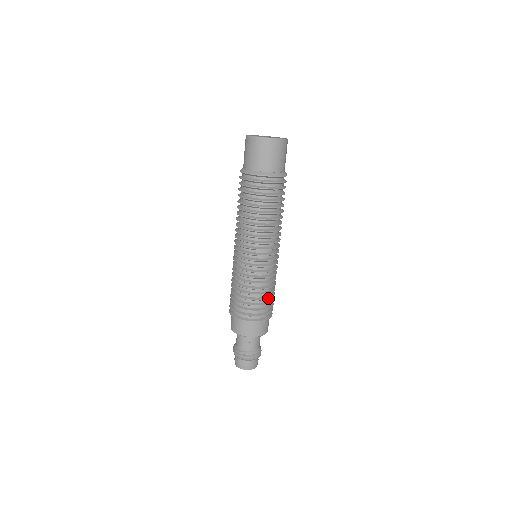
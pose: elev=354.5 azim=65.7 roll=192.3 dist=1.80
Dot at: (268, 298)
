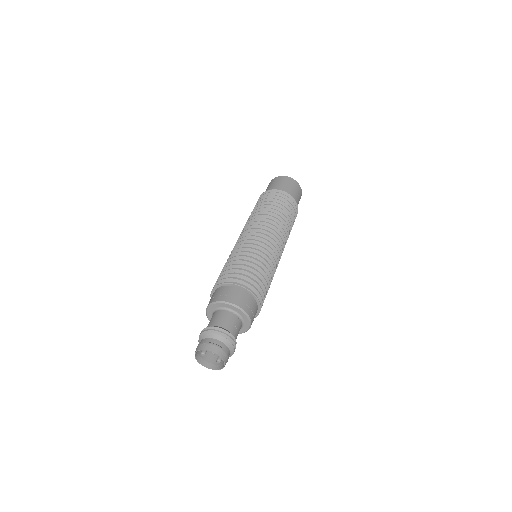
Dot at: (241, 265)
